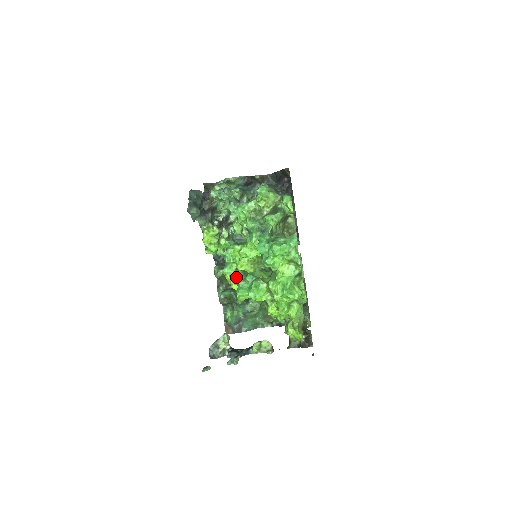
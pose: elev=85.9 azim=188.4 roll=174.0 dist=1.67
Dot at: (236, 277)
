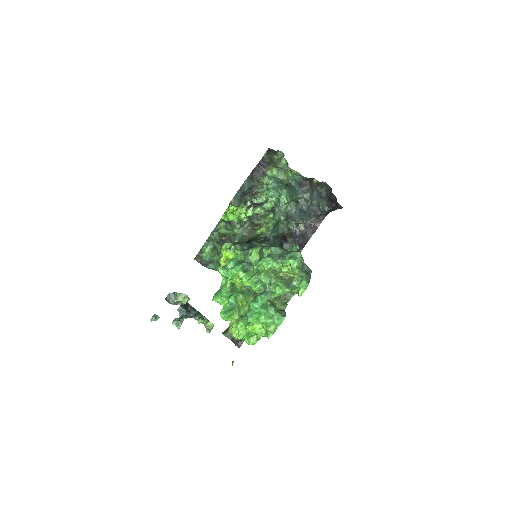
Dot at: (224, 283)
